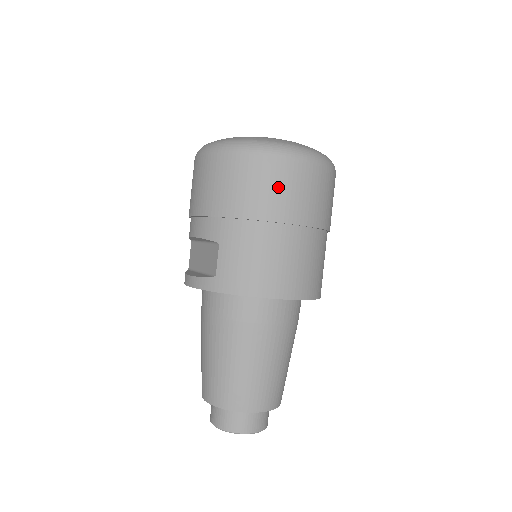
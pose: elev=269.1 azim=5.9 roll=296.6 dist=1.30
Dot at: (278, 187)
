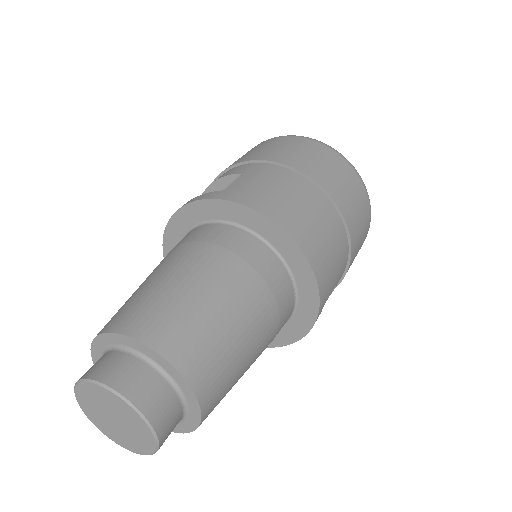
Dot at: (325, 164)
